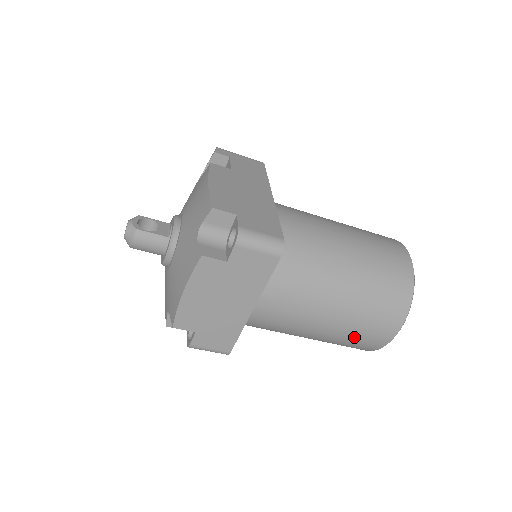
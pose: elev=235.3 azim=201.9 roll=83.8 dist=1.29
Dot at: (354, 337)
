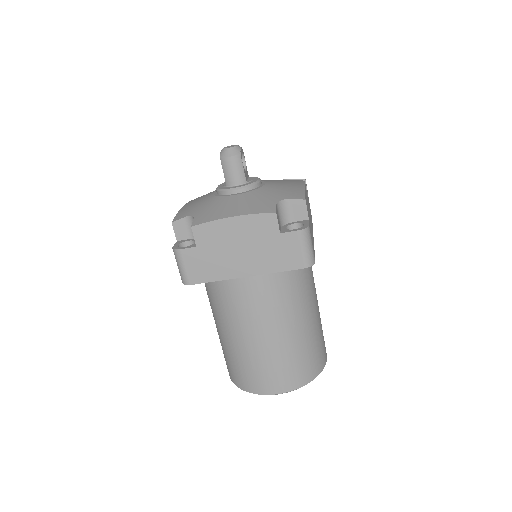
Dot at: (255, 367)
